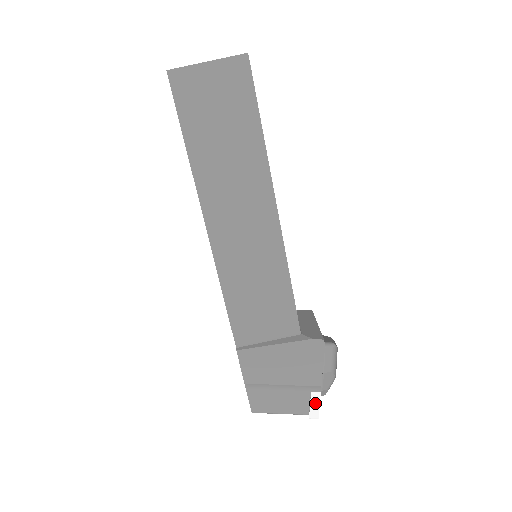
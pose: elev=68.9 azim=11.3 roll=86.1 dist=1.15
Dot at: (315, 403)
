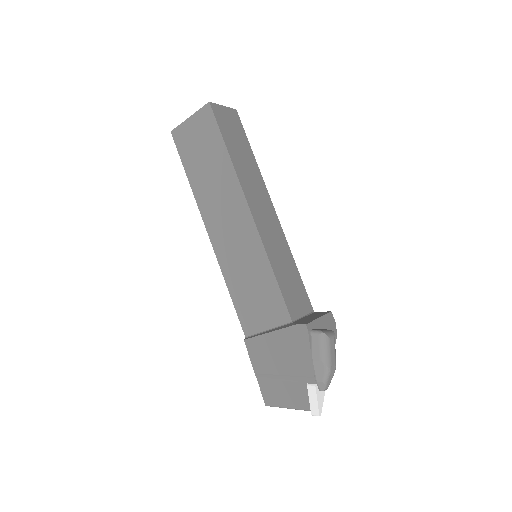
Dot at: (313, 396)
